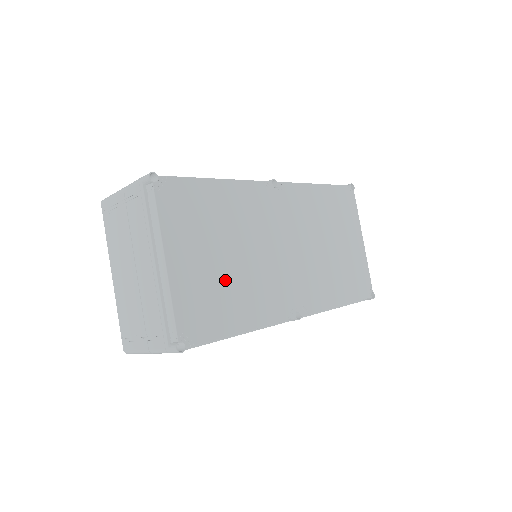
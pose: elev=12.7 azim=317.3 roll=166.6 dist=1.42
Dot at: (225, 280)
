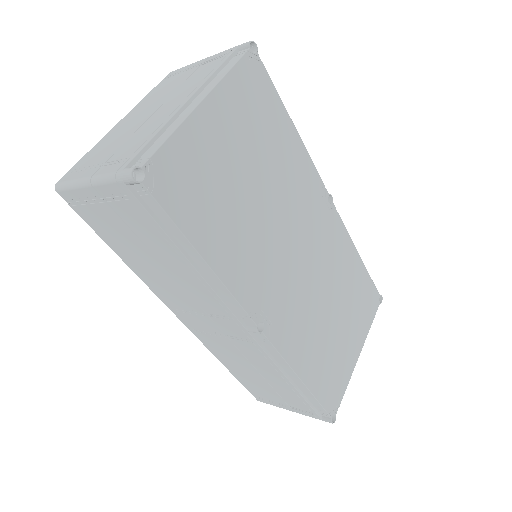
Dot at: (232, 194)
